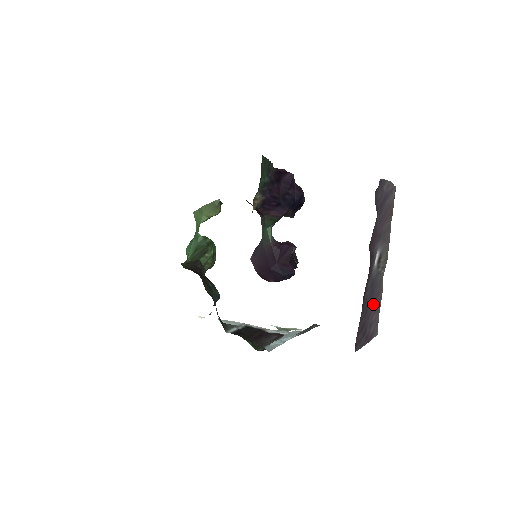
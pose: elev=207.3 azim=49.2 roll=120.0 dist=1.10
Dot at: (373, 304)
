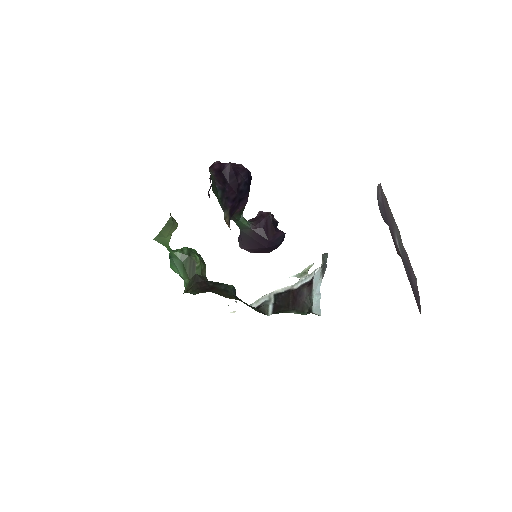
Dot at: (409, 271)
